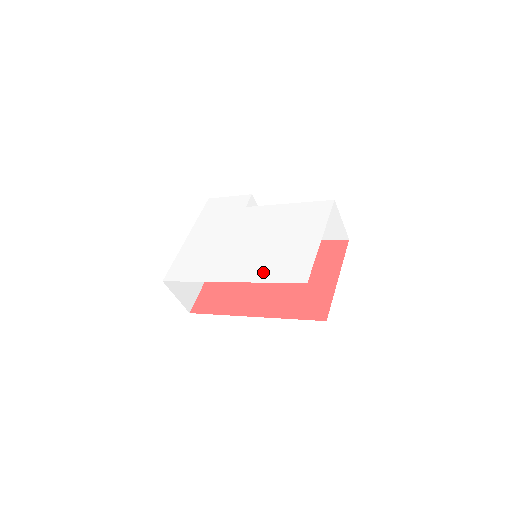
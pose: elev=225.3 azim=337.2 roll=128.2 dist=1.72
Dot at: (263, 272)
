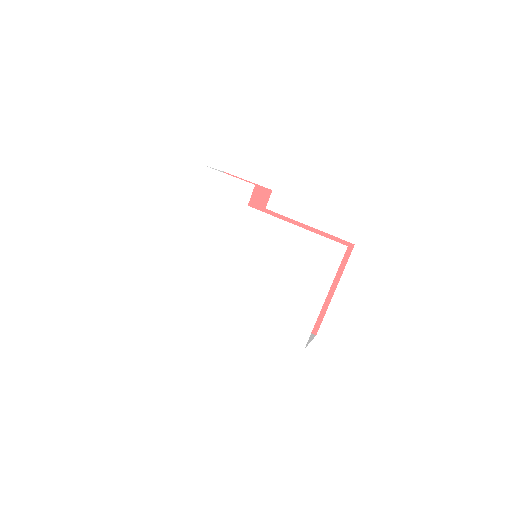
Dot at: (264, 317)
